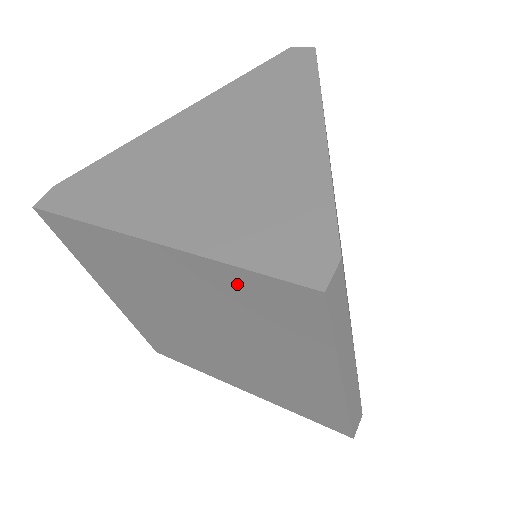
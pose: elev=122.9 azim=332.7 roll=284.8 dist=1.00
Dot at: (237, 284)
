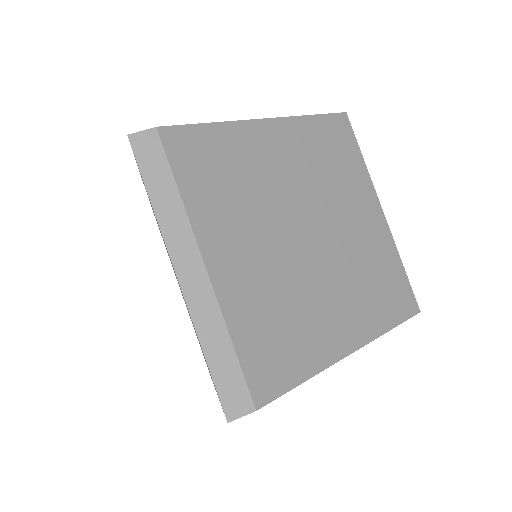
Dot at: occluded
